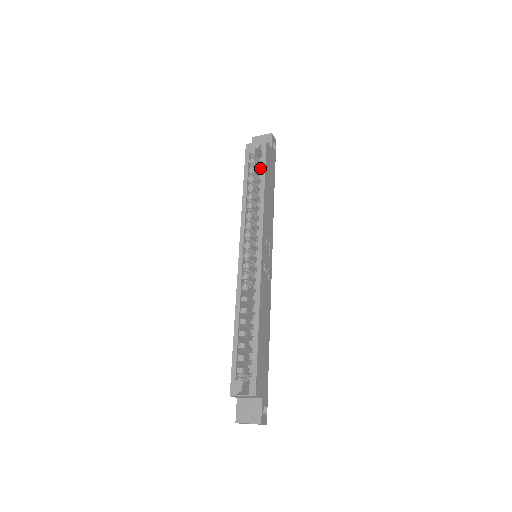
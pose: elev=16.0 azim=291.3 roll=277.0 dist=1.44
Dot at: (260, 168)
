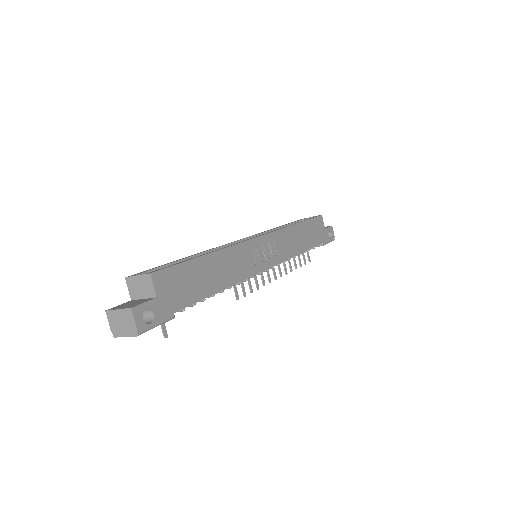
Dot at: occluded
